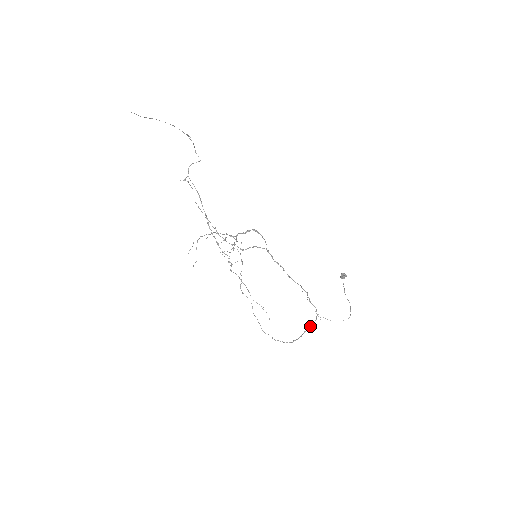
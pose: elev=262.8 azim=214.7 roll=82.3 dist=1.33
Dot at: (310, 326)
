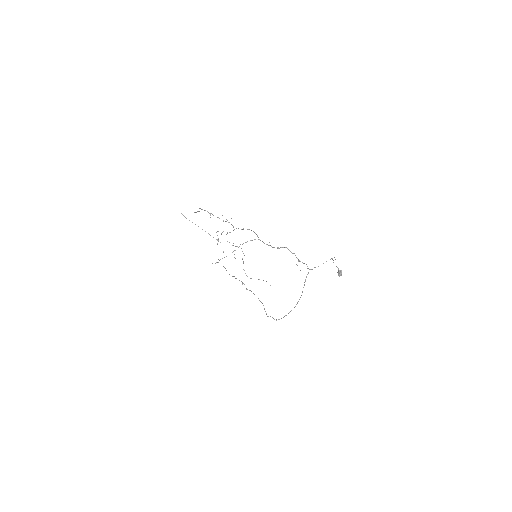
Dot at: occluded
